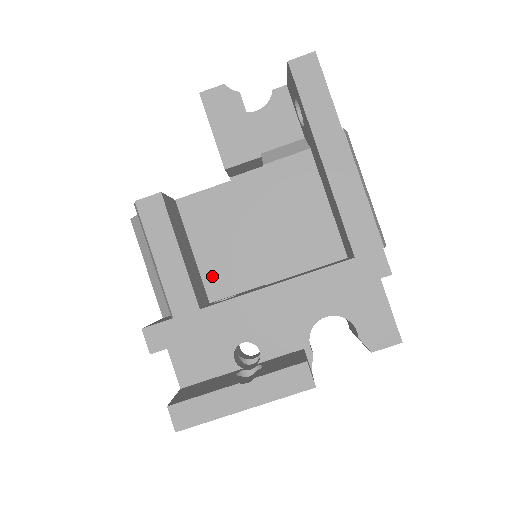
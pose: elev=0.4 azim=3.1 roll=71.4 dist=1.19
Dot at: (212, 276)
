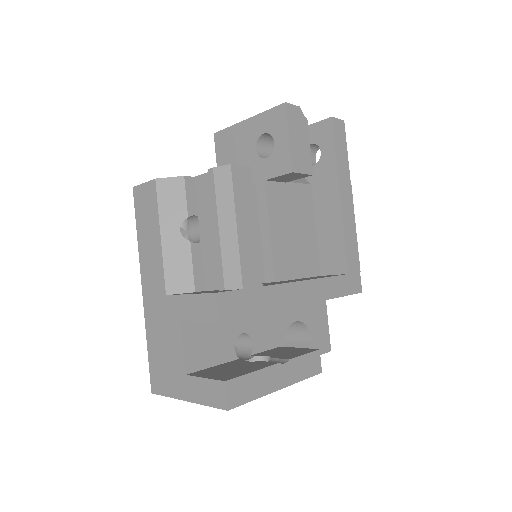
Dot at: occluded
